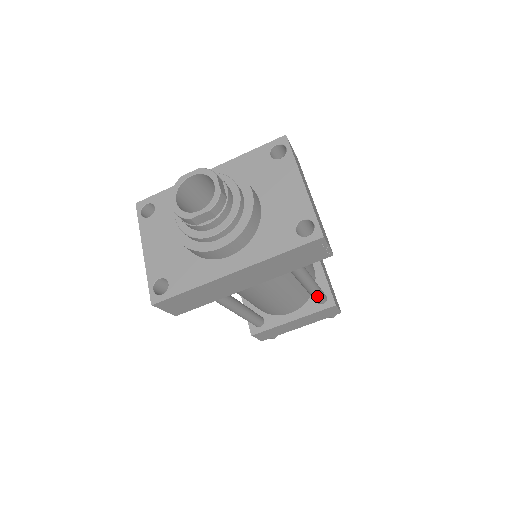
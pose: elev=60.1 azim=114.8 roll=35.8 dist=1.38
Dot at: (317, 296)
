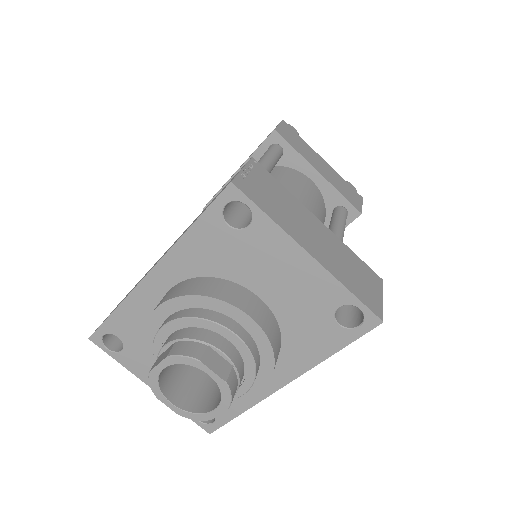
Dot at: occluded
